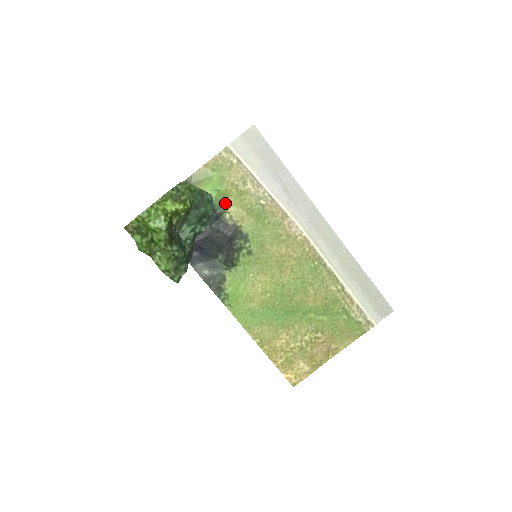
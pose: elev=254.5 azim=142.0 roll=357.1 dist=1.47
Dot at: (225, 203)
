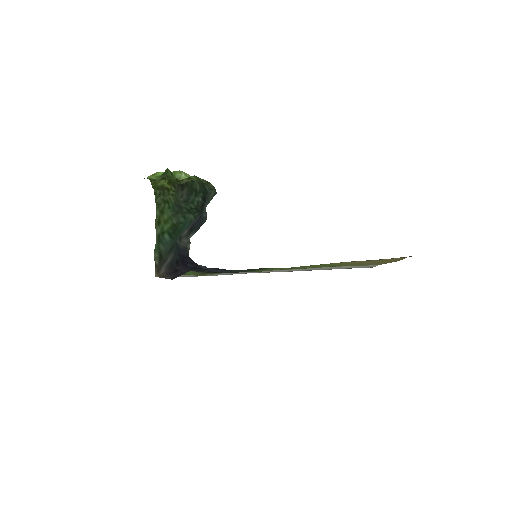
Dot at: occluded
